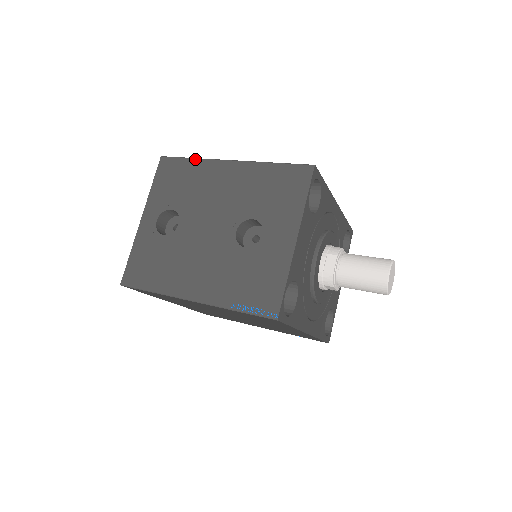
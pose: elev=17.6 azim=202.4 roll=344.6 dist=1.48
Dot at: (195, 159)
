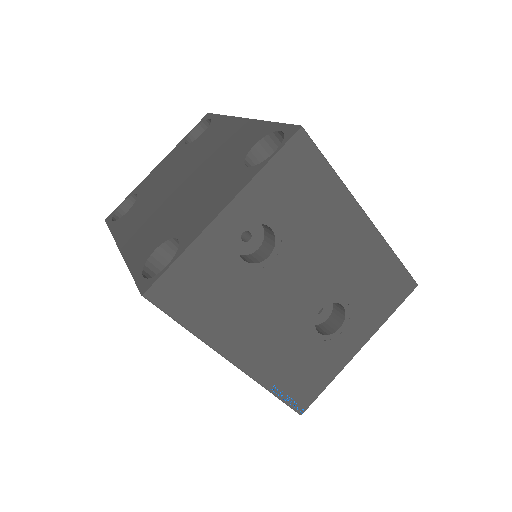
Dot at: (337, 177)
